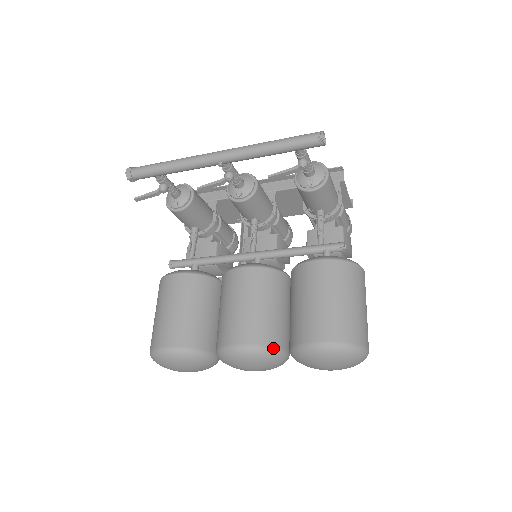
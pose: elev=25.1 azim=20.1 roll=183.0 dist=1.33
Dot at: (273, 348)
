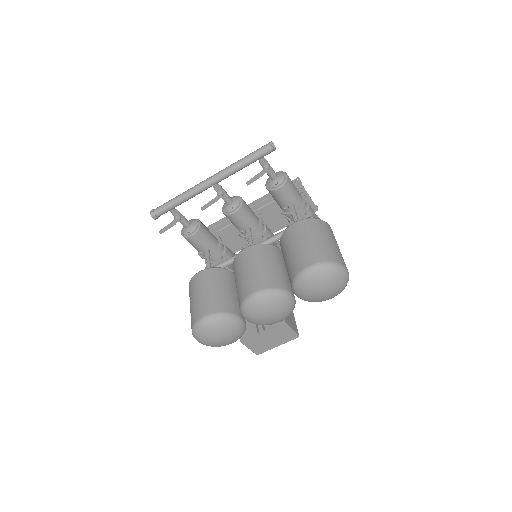
Dot at: (279, 289)
